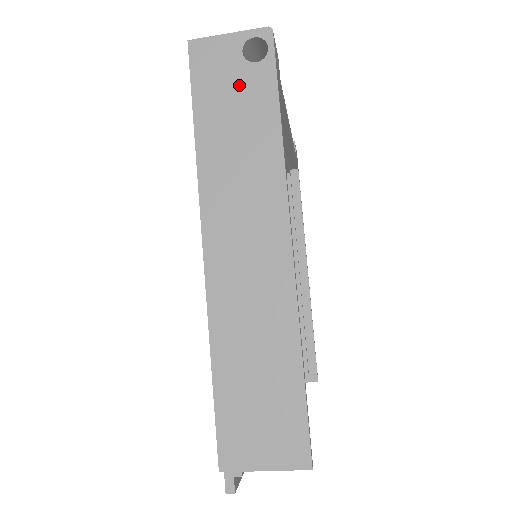
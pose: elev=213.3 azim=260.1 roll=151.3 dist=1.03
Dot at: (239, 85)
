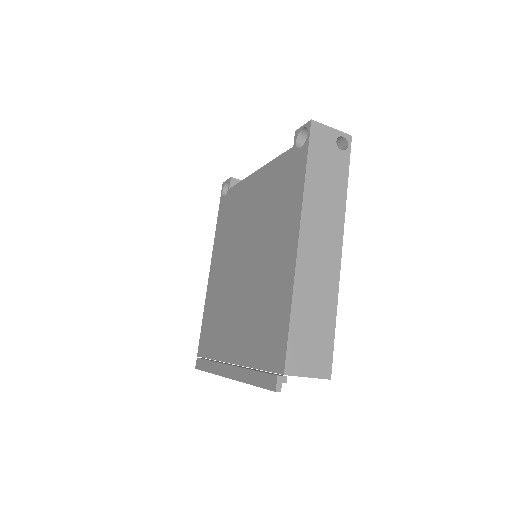
Dot at: (332, 158)
